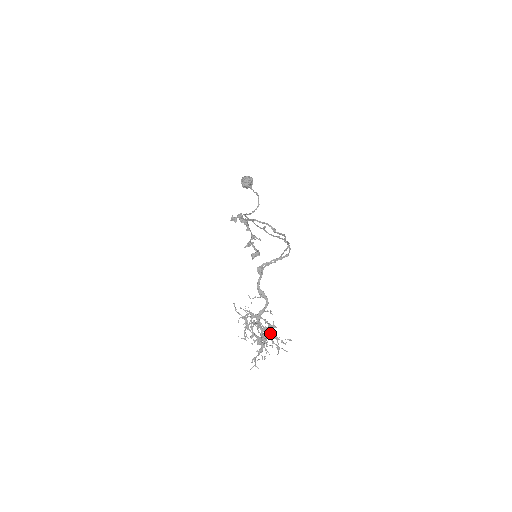
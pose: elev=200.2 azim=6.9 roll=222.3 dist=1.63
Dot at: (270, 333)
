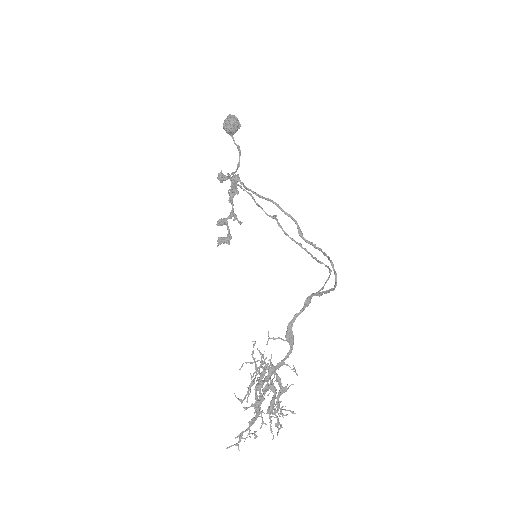
Dot at: (277, 399)
